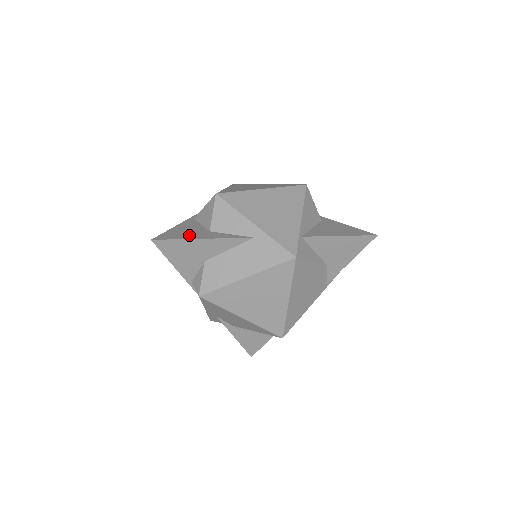
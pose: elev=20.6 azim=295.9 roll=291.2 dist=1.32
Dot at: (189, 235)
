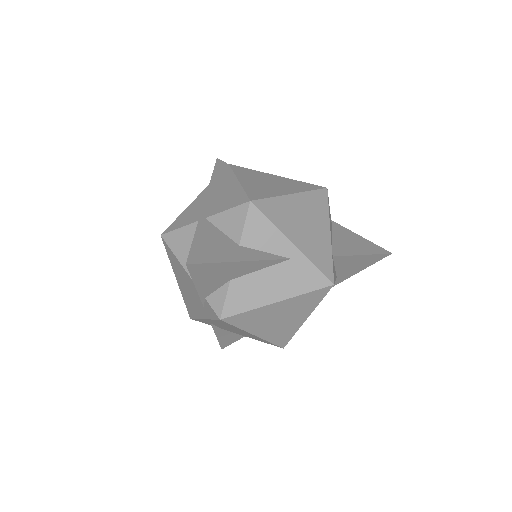
Dot at: (223, 254)
